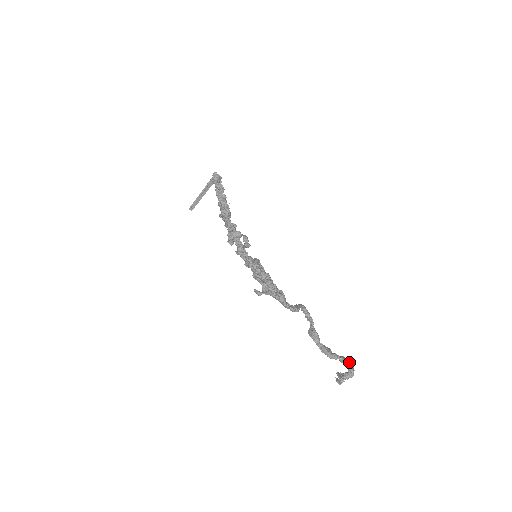
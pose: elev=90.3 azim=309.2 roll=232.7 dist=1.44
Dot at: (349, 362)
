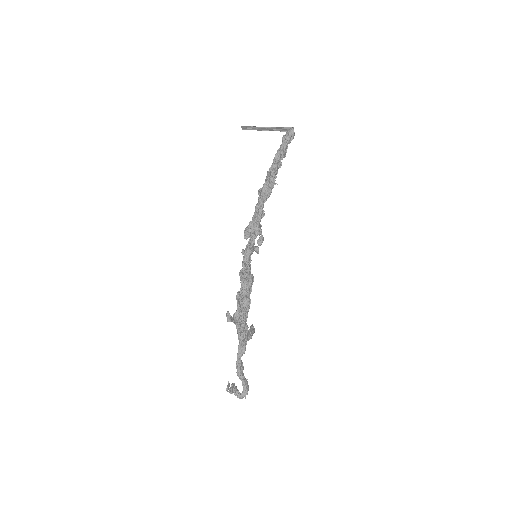
Dot at: (248, 390)
